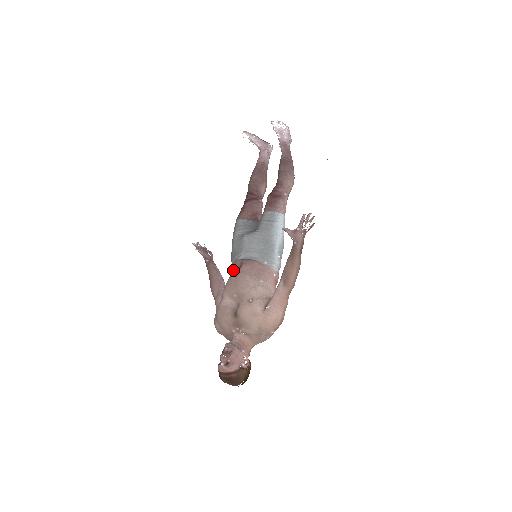
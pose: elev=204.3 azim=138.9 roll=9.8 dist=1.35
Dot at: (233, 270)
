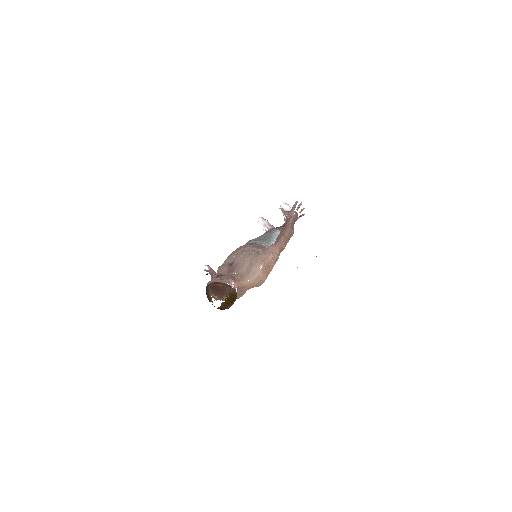
Dot at: occluded
